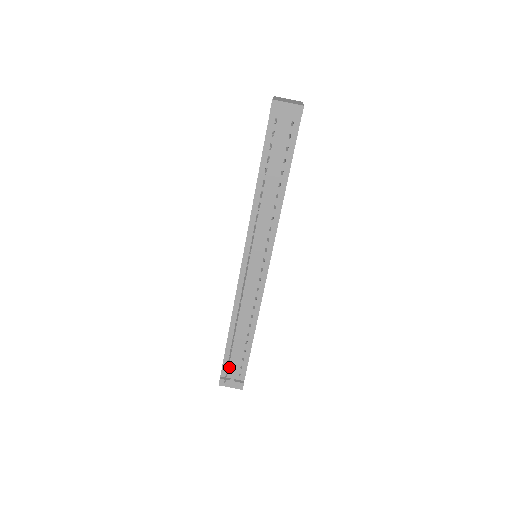
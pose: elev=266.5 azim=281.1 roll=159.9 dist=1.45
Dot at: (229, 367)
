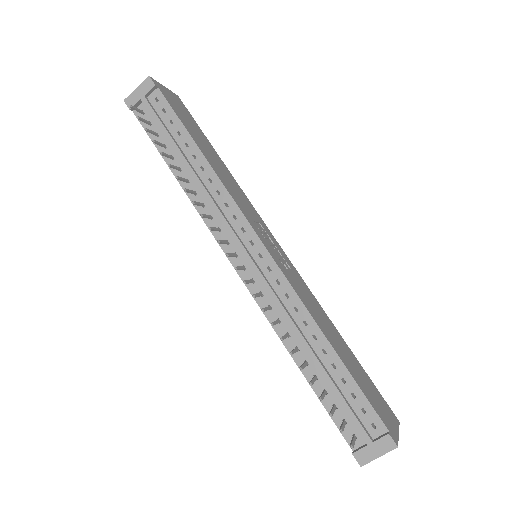
Dot at: (349, 425)
